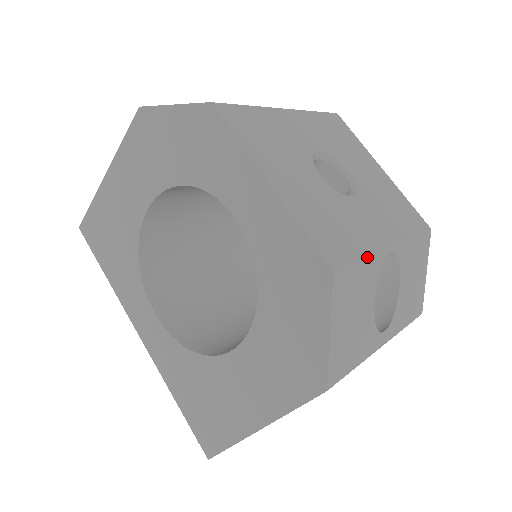
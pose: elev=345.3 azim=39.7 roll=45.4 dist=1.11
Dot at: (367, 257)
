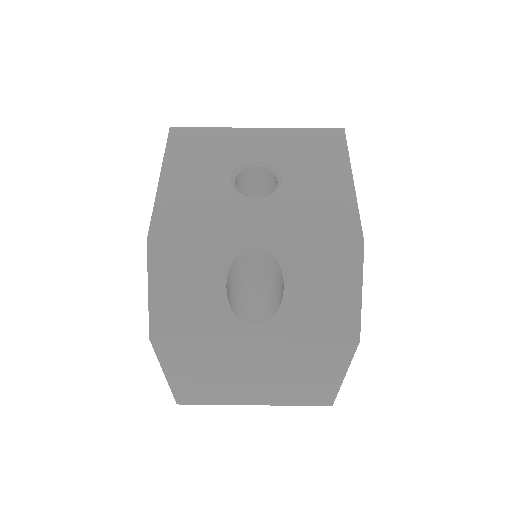
Dot at: (204, 241)
